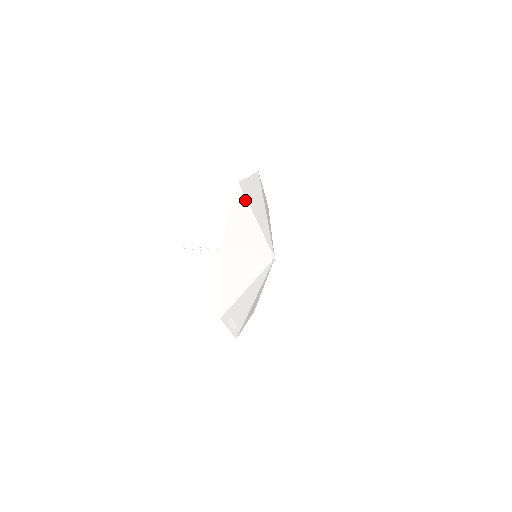
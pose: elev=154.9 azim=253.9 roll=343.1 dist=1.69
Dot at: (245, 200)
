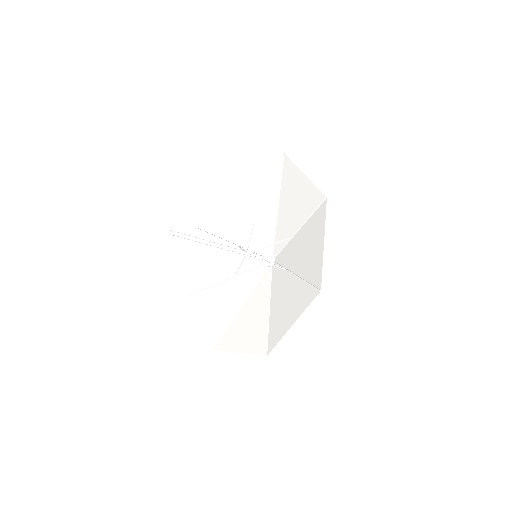
Dot at: (241, 187)
